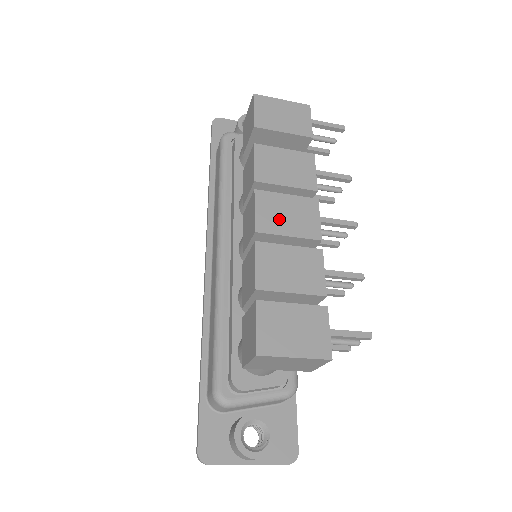
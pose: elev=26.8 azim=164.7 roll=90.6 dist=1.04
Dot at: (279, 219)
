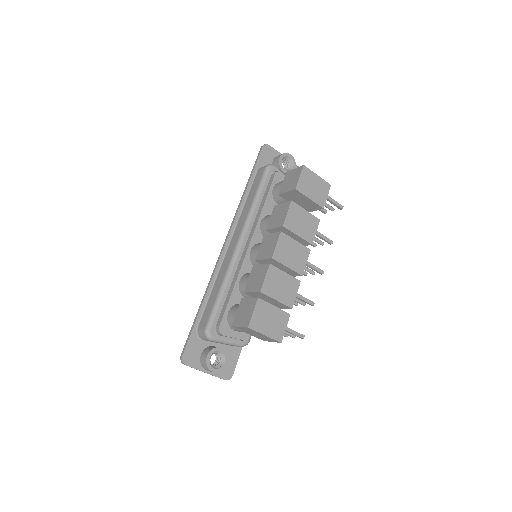
Dot at: (286, 255)
